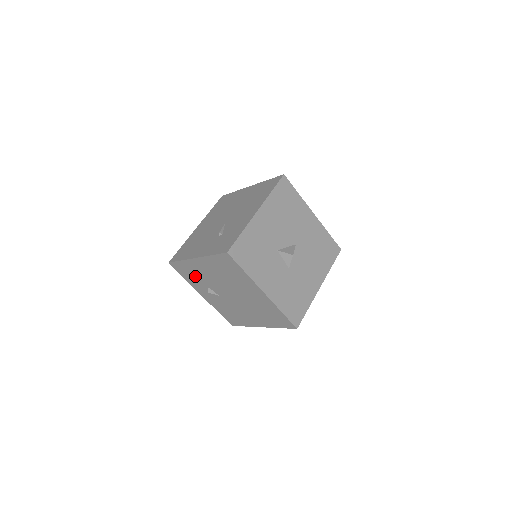
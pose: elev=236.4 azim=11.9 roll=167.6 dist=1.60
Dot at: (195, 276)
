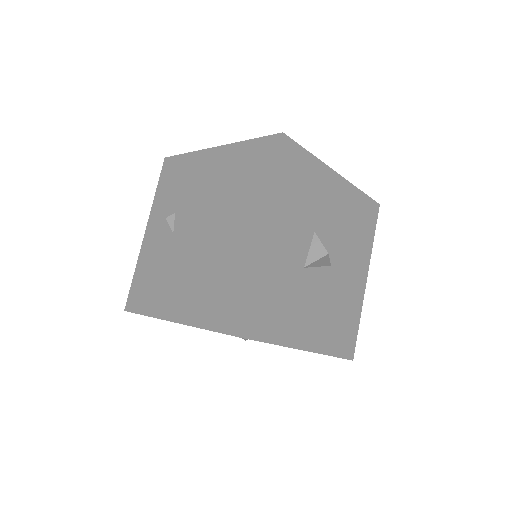
Dot at: (178, 187)
